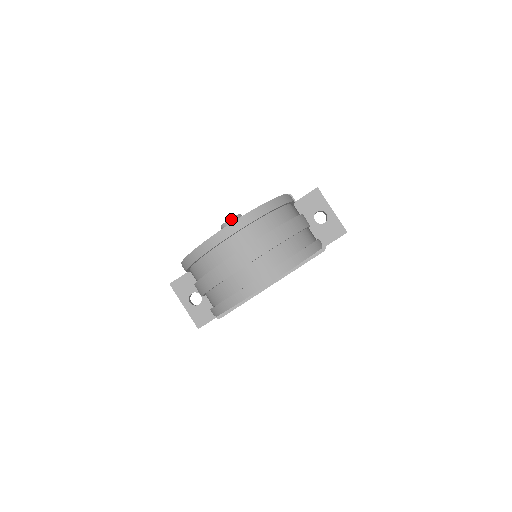
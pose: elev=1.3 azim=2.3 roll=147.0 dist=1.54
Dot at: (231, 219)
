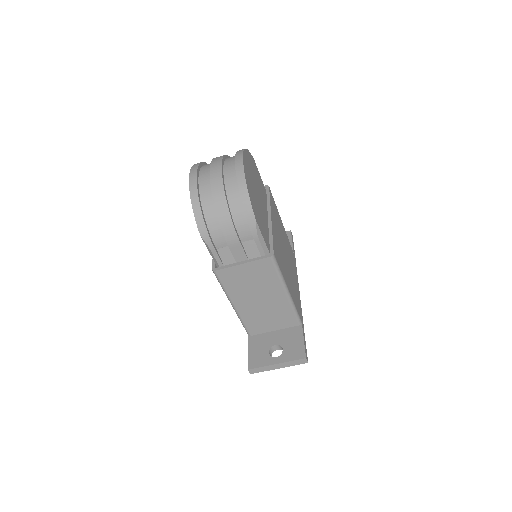
Dot at: occluded
